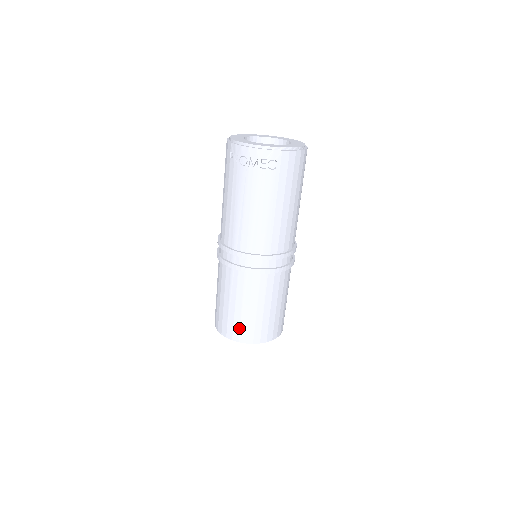
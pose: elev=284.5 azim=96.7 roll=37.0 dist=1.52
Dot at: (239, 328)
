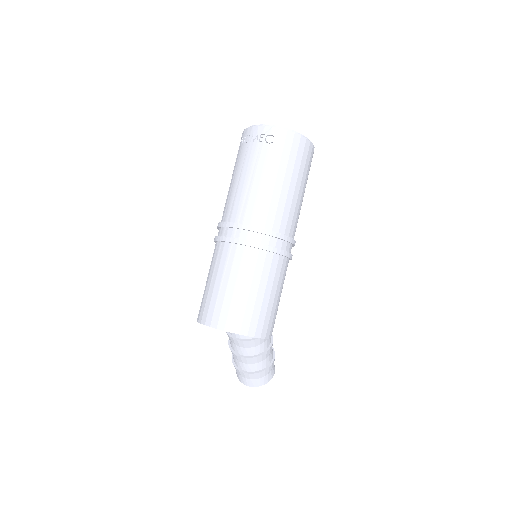
Dot at: (213, 309)
